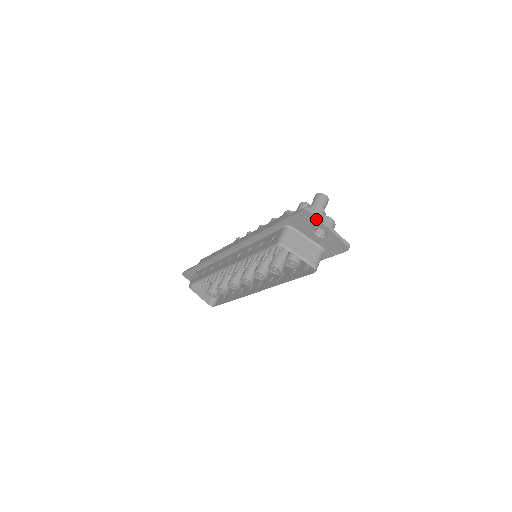
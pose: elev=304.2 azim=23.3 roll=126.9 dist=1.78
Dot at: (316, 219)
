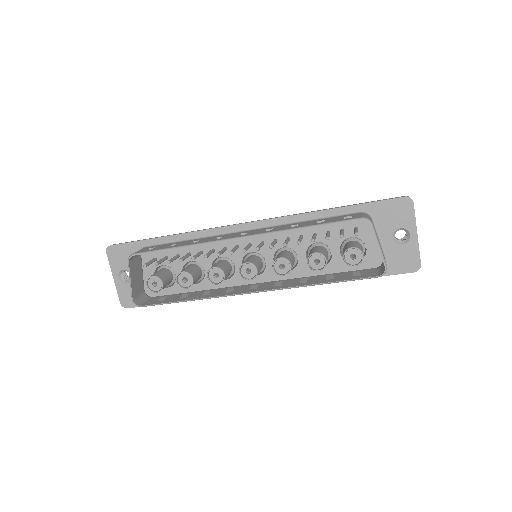
Dot at: (412, 215)
